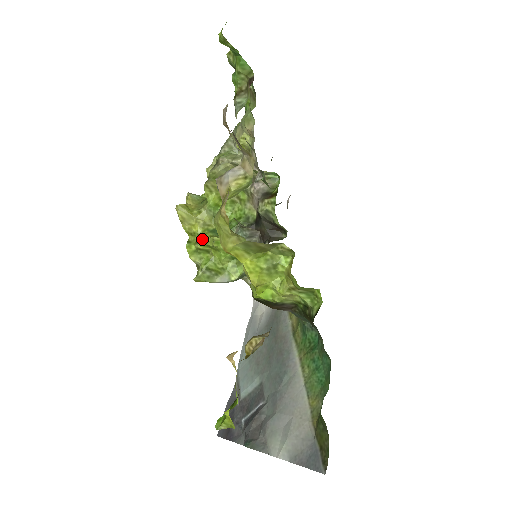
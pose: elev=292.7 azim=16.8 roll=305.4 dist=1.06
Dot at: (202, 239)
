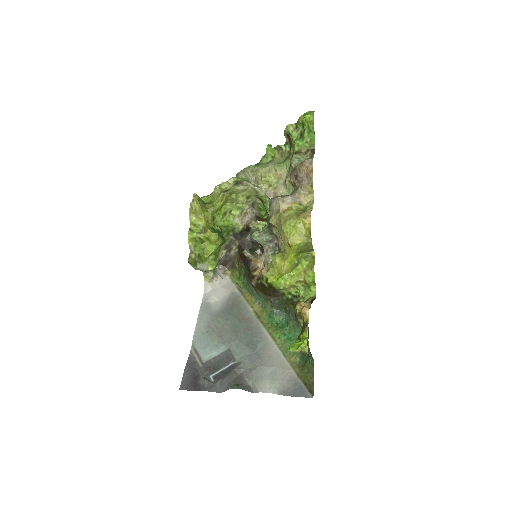
Dot at: (206, 231)
